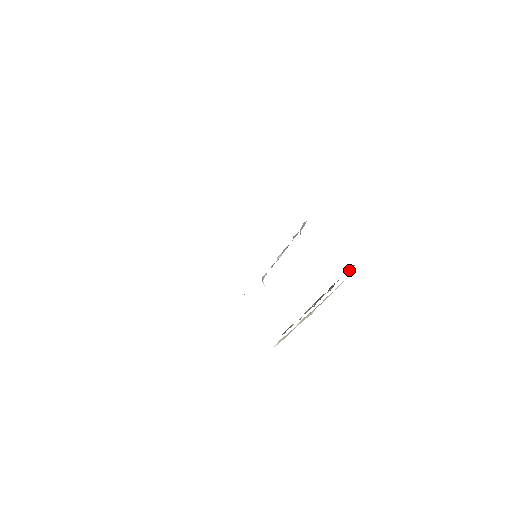
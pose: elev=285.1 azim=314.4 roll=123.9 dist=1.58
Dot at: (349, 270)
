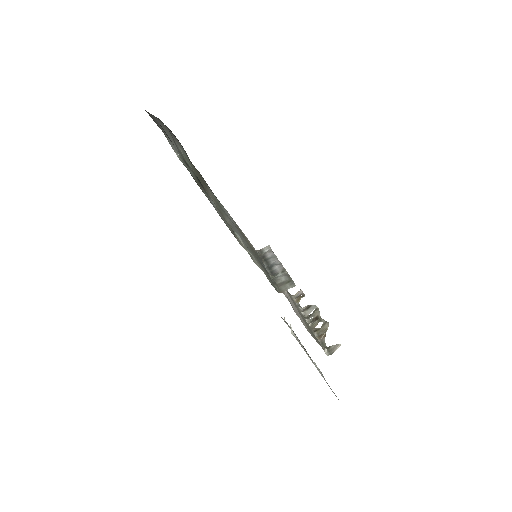
Dot at: (330, 351)
